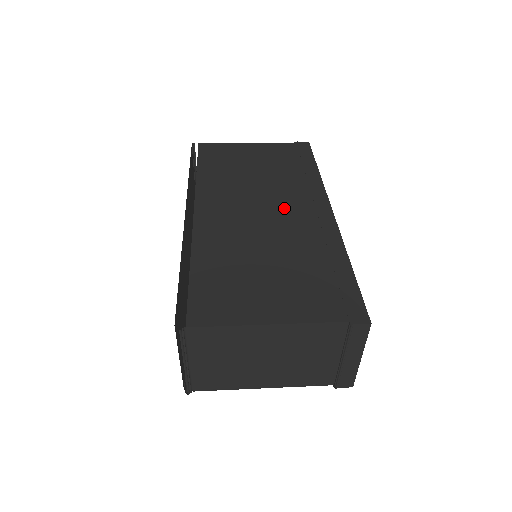
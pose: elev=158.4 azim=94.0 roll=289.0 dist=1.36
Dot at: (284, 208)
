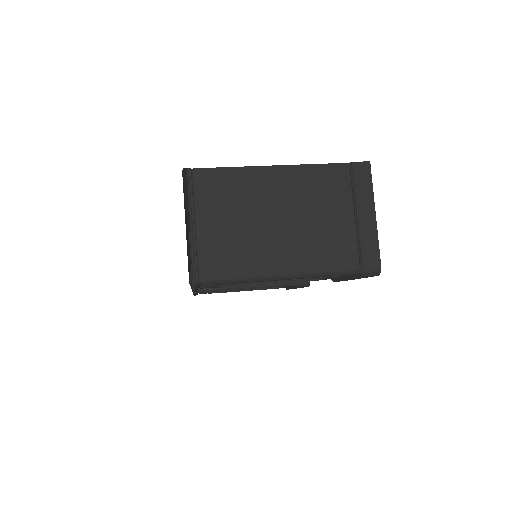
Dot at: occluded
